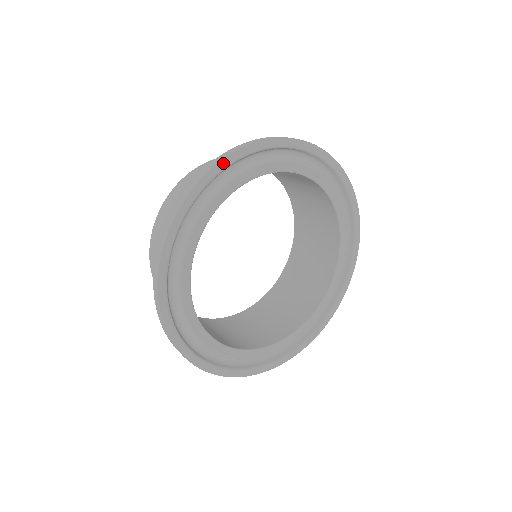
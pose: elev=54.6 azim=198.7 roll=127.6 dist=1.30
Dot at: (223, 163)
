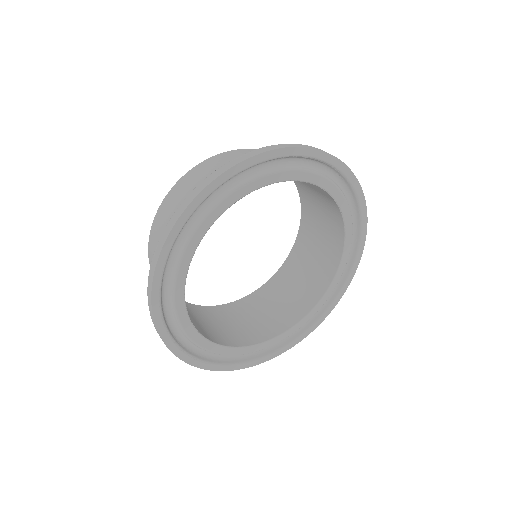
Dot at: (171, 237)
